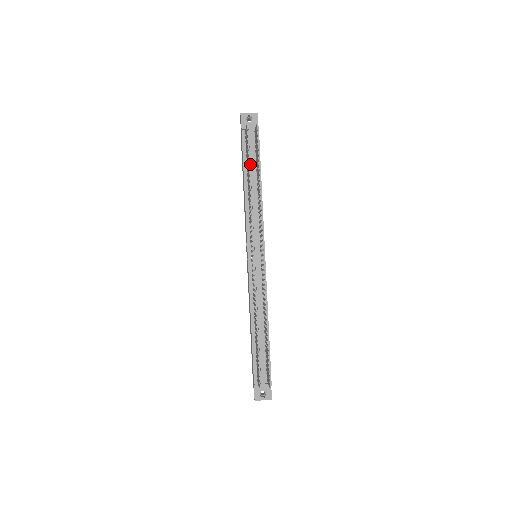
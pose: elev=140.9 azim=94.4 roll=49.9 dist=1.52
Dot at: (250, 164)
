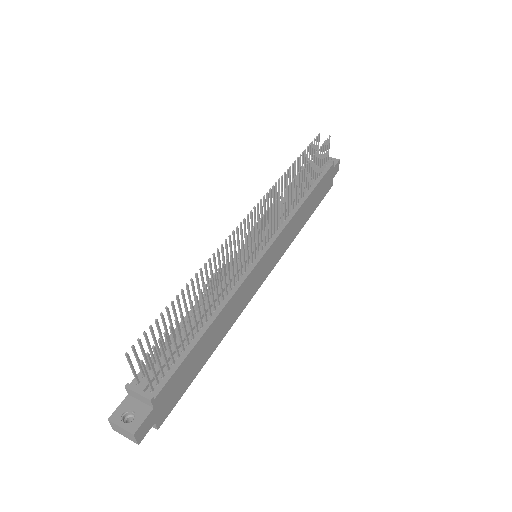
Dot at: occluded
